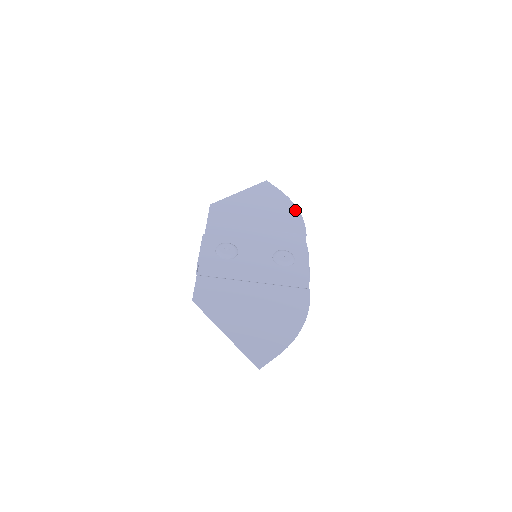
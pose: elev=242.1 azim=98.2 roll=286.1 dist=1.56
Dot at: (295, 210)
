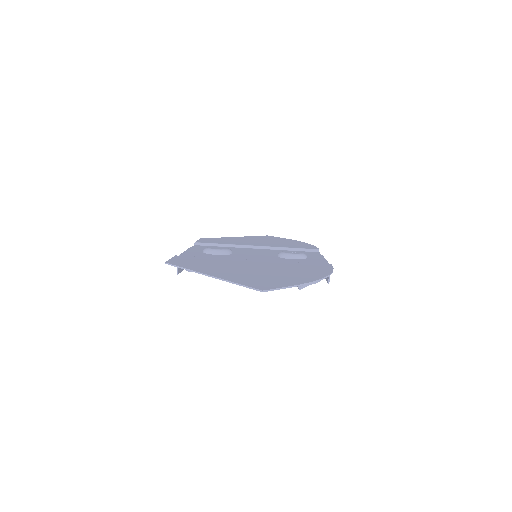
Dot at: (302, 243)
